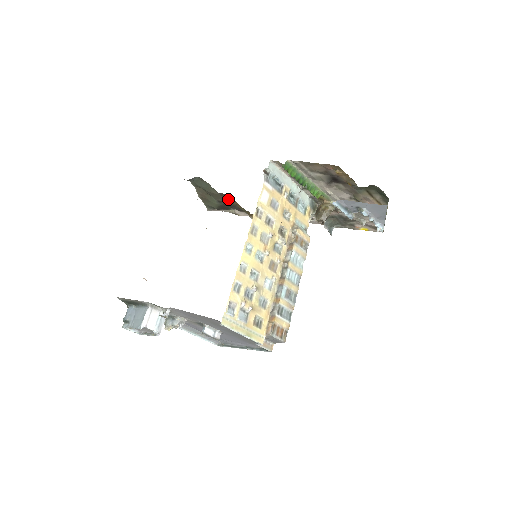
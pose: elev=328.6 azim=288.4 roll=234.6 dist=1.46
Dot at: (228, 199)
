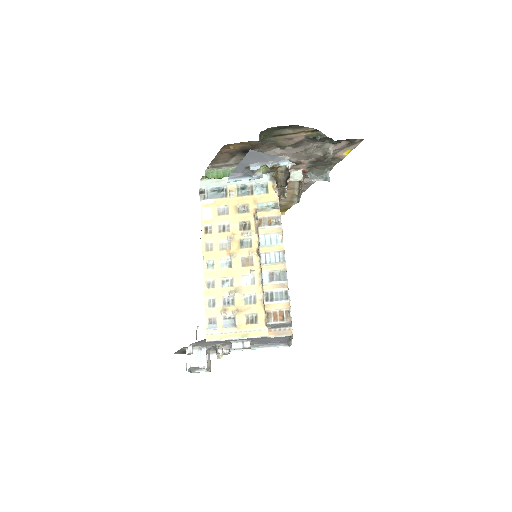
Dot at: occluded
